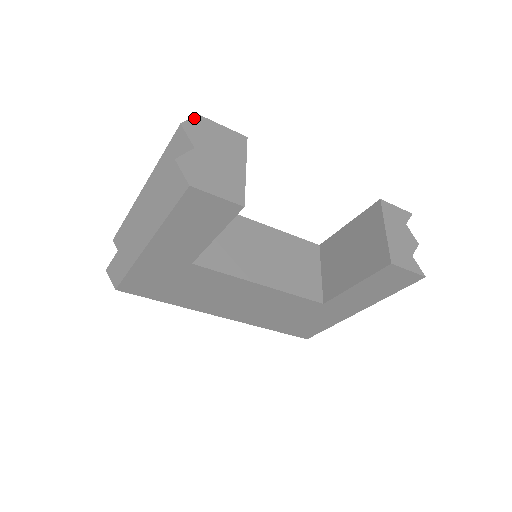
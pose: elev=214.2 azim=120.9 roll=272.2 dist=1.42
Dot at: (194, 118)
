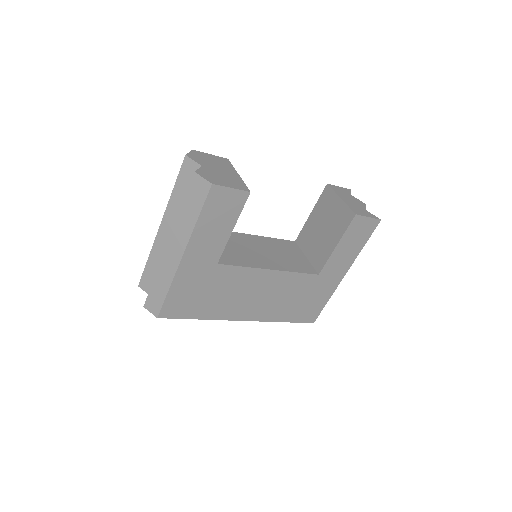
Dot at: (191, 152)
